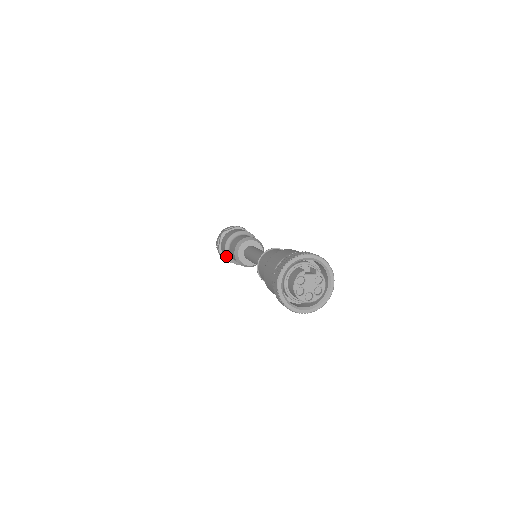
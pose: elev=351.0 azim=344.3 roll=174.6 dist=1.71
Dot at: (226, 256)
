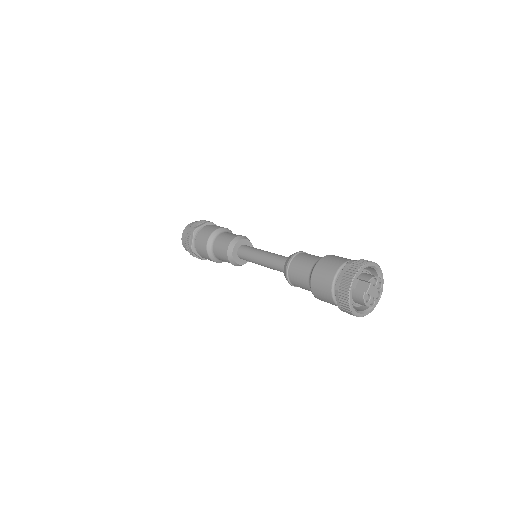
Dot at: occluded
